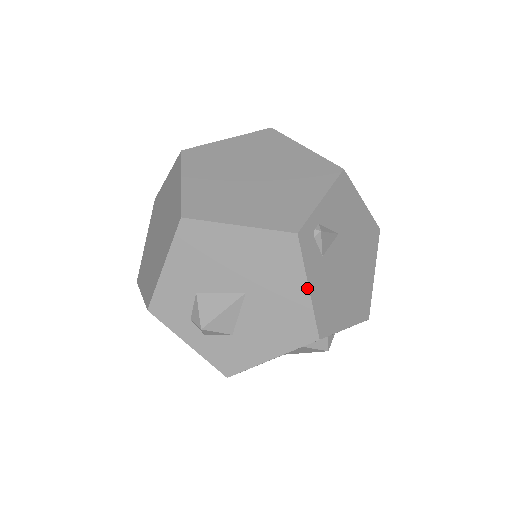
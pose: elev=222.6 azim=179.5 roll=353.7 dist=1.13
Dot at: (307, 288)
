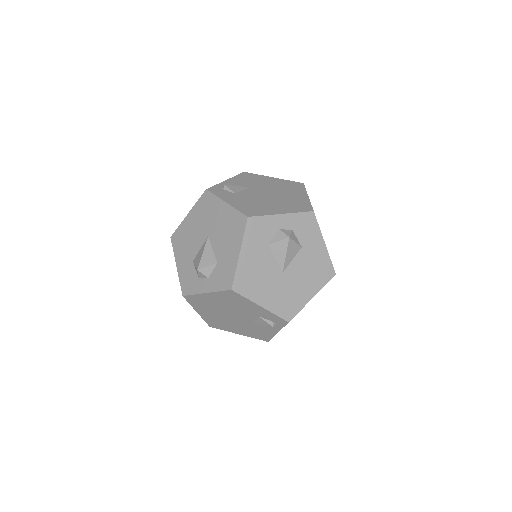
Dot at: (225, 203)
